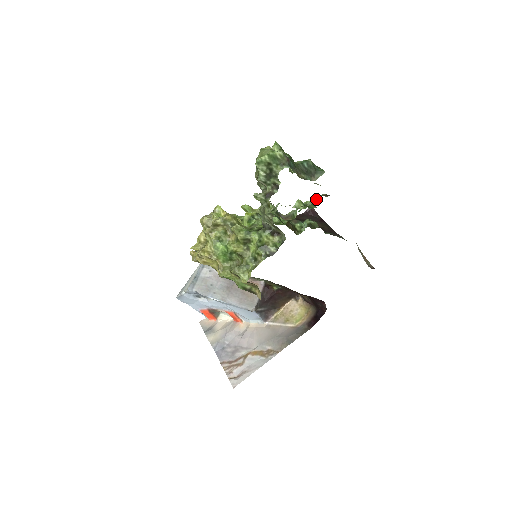
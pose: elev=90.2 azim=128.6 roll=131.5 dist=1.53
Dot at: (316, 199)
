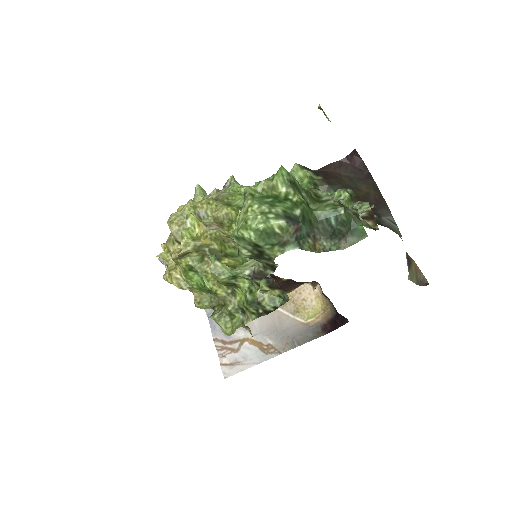
Dot at: occluded
